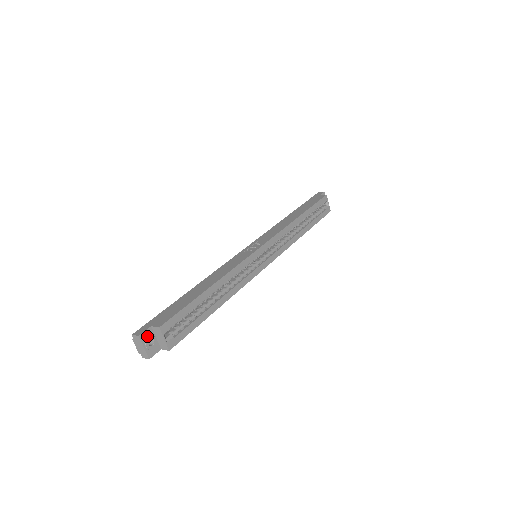
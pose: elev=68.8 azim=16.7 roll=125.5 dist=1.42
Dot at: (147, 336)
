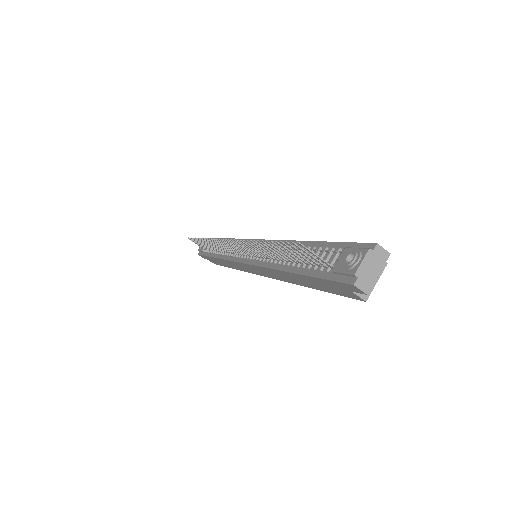
Dot at: occluded
